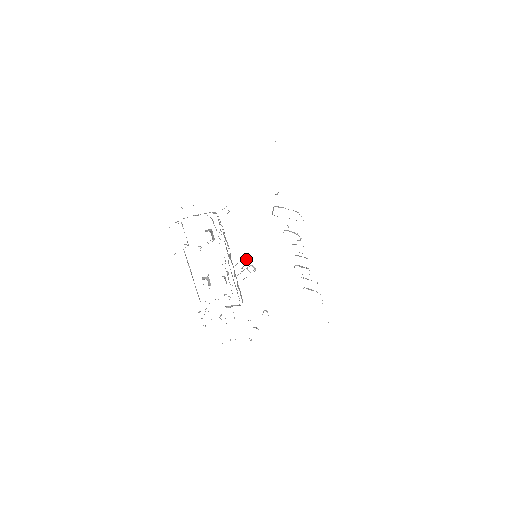
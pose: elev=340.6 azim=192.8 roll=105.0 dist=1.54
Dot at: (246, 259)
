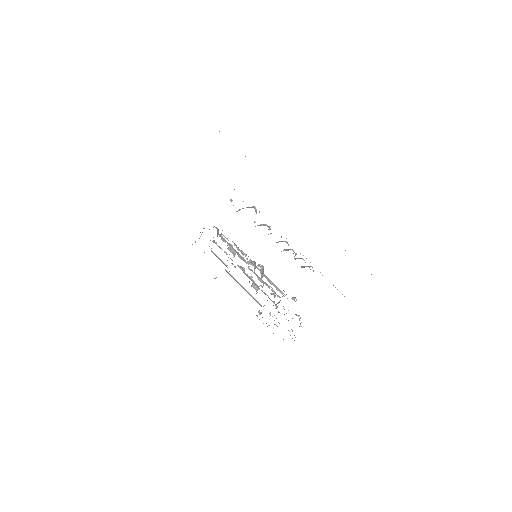
Dot at: (251, 262)
